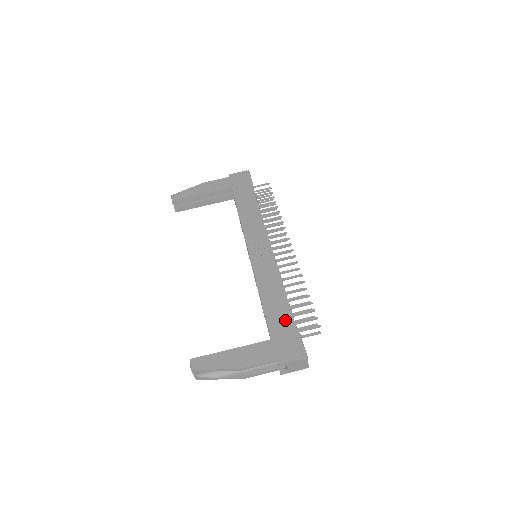
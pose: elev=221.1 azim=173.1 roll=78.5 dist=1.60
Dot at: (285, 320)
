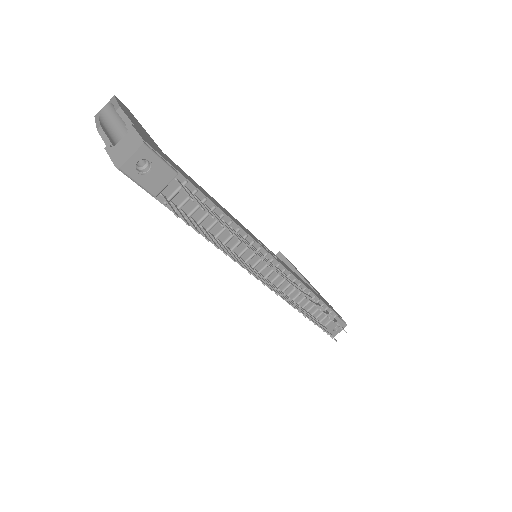
Dot at: (192, 181)
